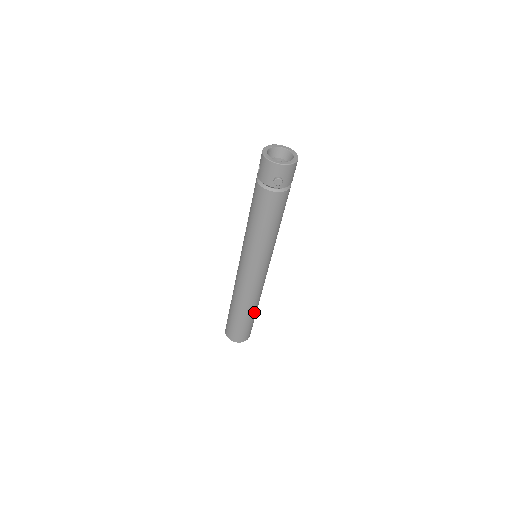
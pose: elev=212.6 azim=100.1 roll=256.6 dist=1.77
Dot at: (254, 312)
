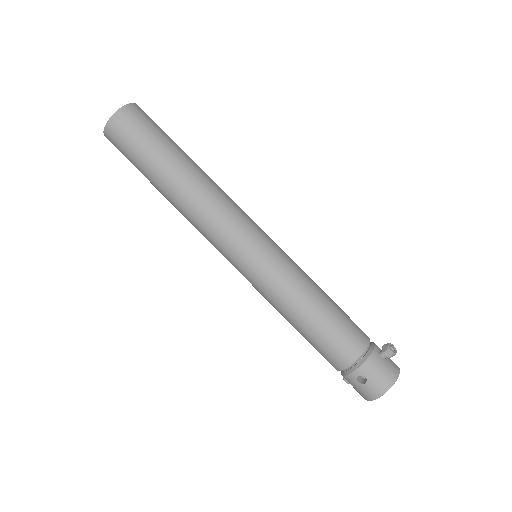
Dot at: occluded
